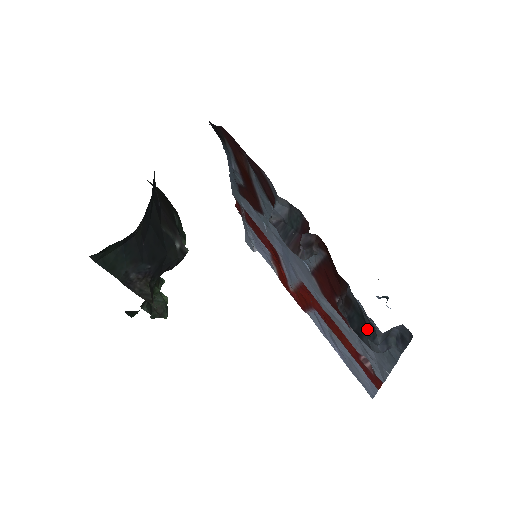
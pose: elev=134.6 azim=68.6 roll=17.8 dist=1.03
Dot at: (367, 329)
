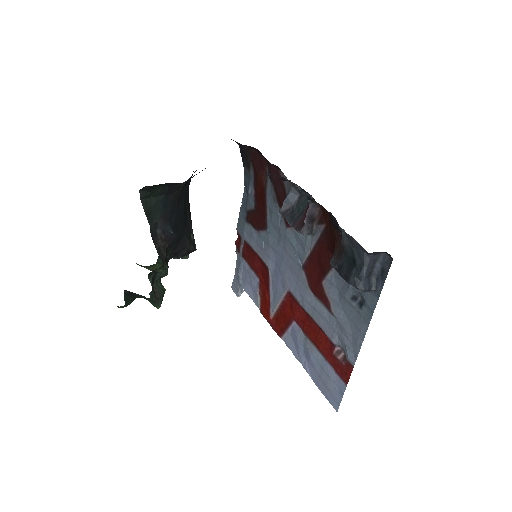
Dot at: (355, 267)
